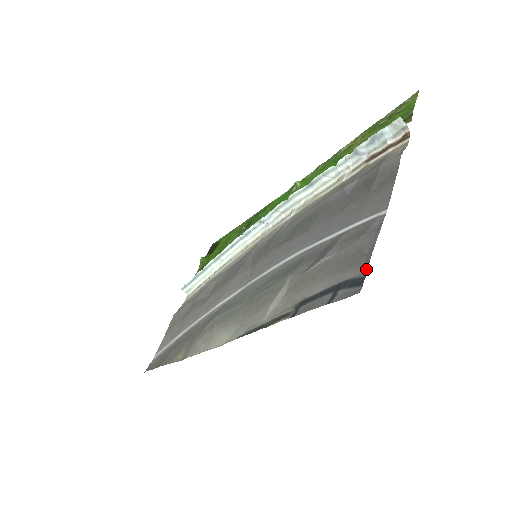
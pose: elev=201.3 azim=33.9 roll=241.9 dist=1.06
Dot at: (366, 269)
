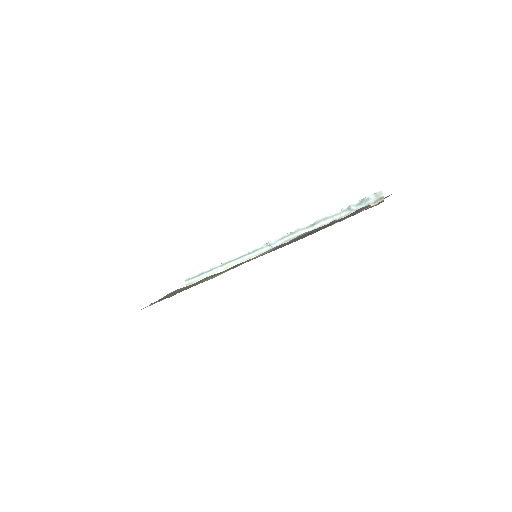
Dot at: (326, 226)
